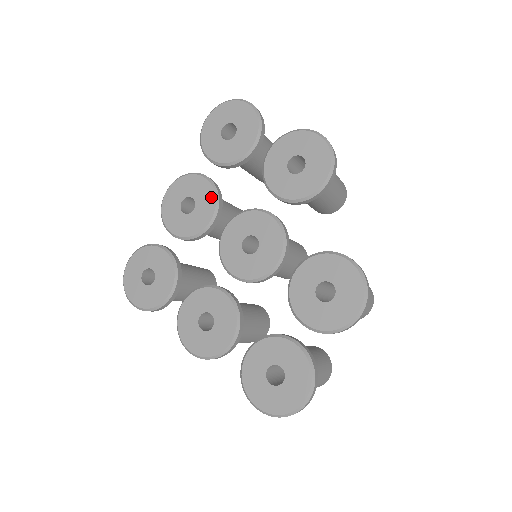
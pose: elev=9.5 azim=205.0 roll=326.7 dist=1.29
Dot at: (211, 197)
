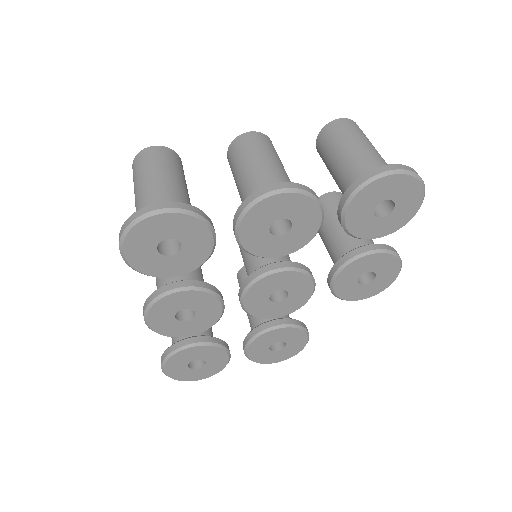
Dot at: (304, 242)
